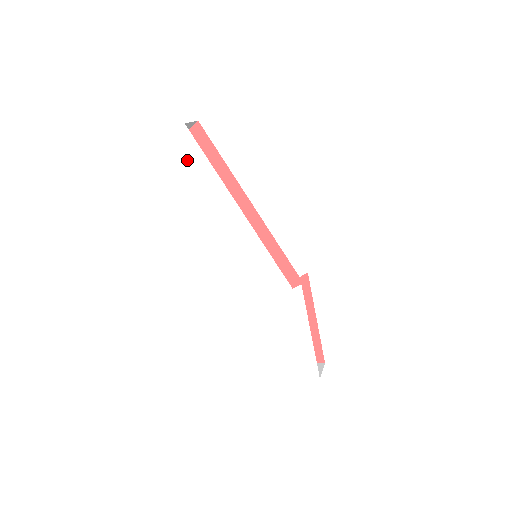
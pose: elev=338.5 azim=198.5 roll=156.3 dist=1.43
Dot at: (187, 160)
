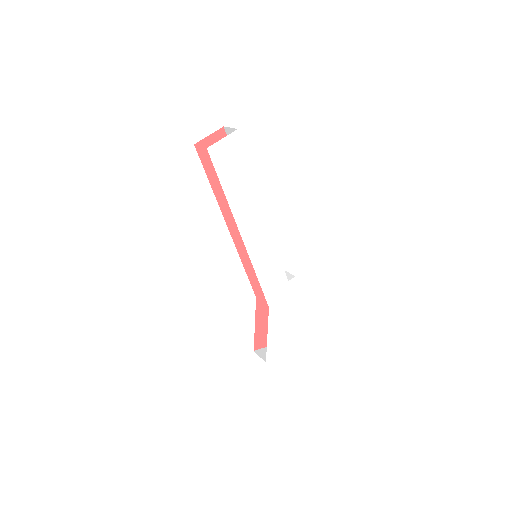
Dot at: (231, 164)
